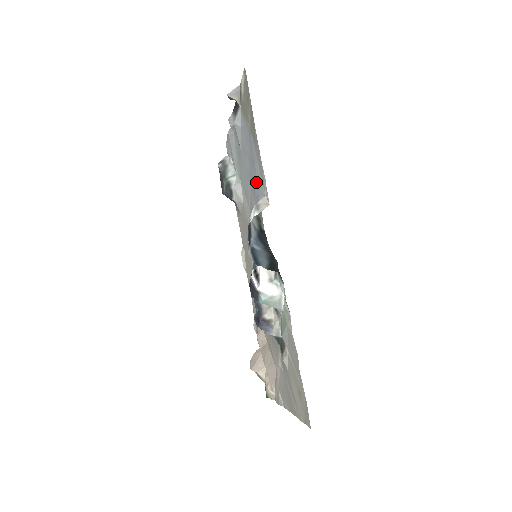
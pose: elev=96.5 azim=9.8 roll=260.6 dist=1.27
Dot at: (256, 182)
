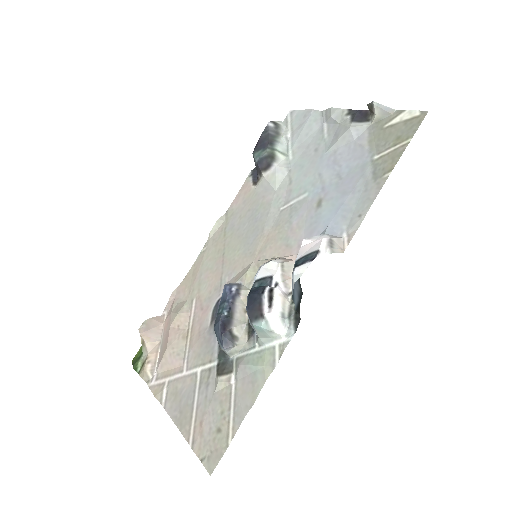
Dot at: (334, 209)
